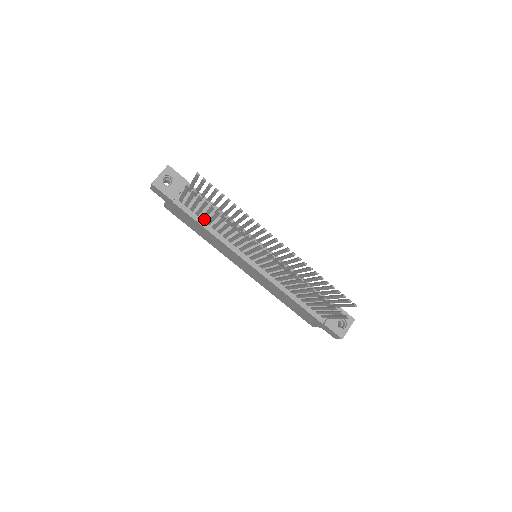
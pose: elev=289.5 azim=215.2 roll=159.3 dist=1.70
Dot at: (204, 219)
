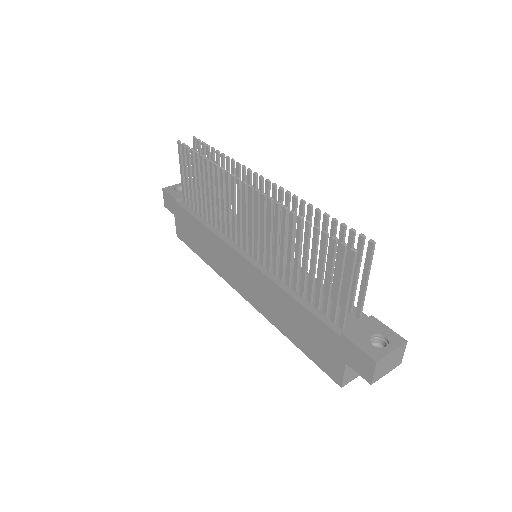
Dot at: (201, 210)
